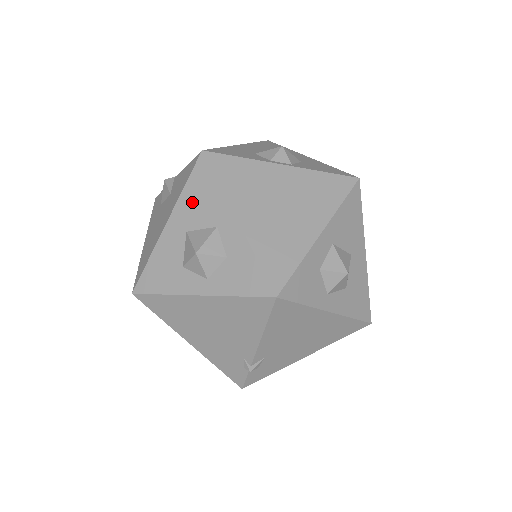
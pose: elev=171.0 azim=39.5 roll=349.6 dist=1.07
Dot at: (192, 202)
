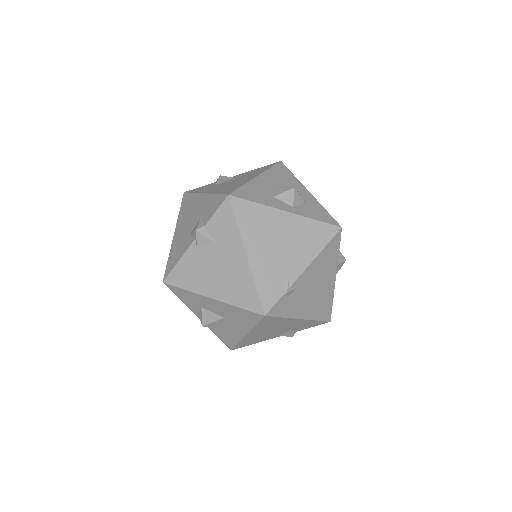
Dot at: (277, 175)
